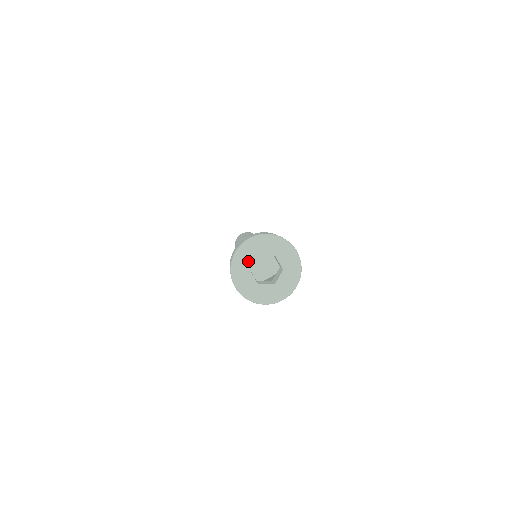
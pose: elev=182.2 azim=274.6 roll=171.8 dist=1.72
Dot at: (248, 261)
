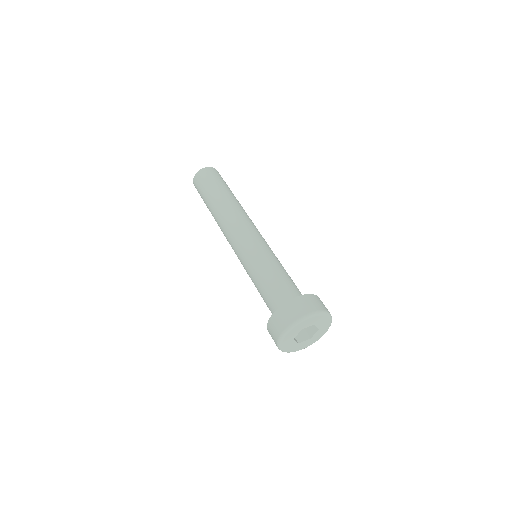
Dot at: (293, 335)
